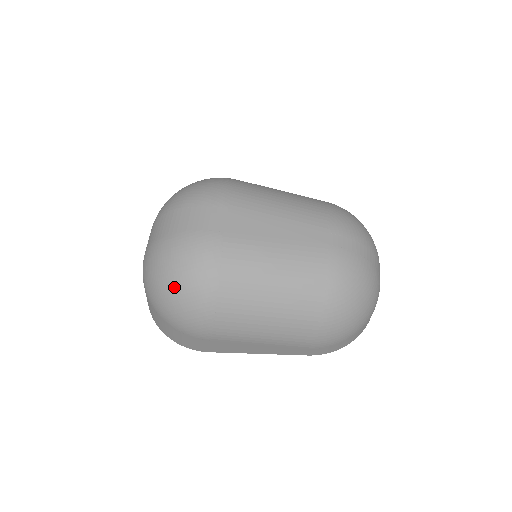
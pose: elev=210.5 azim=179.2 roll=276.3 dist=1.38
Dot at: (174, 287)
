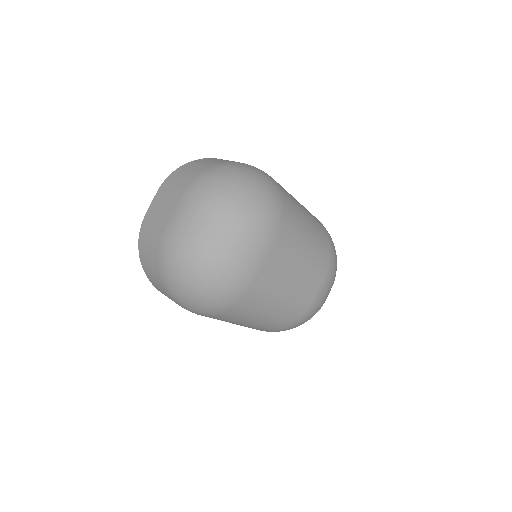
Dot at: (199, 293)
